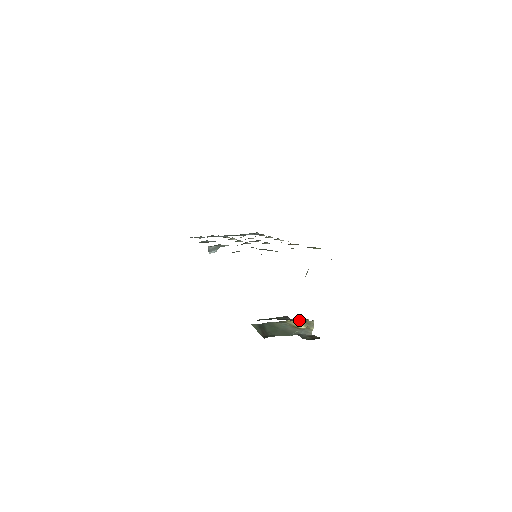
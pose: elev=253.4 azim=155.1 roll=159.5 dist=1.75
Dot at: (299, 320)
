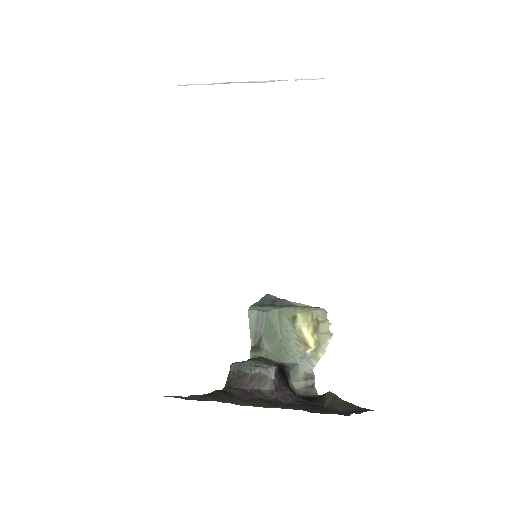
Dot at: (315, 324)
